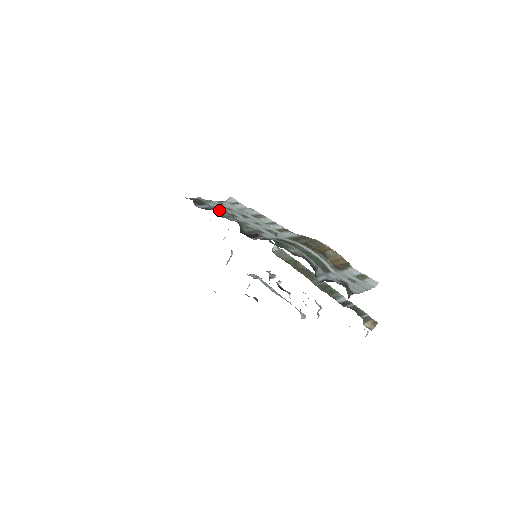
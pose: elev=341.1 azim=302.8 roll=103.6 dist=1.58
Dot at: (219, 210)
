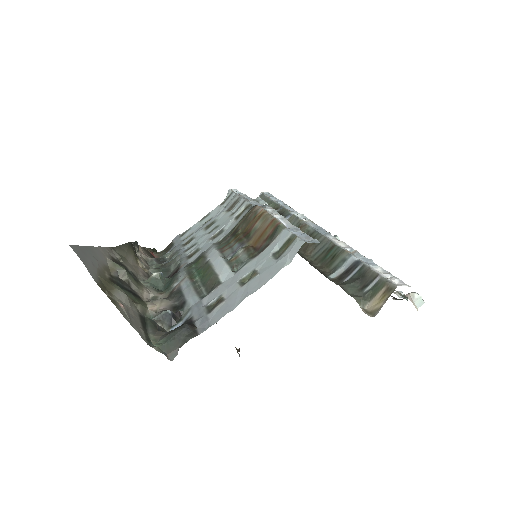
Dot at: (175, 248)
